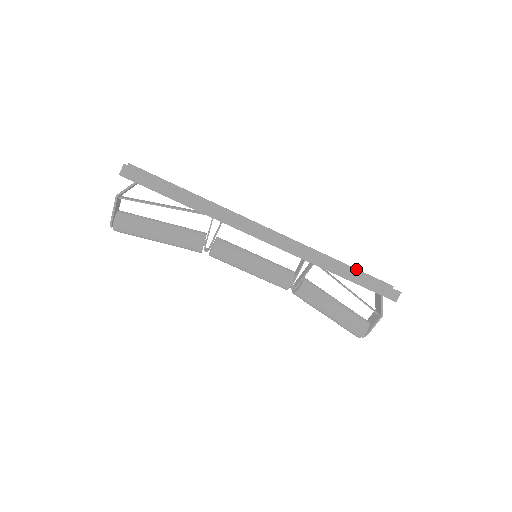
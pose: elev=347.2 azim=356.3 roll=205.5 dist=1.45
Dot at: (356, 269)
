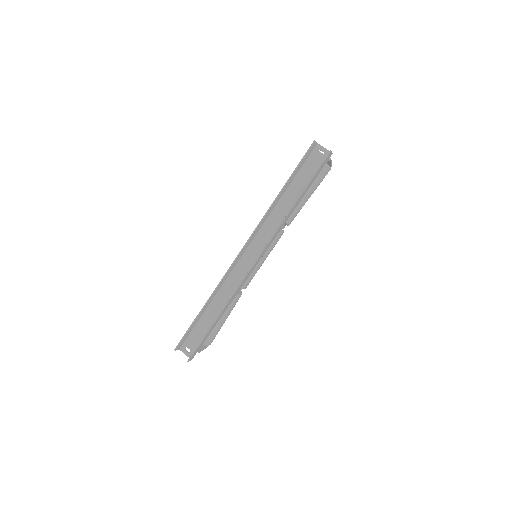
Dot at: (292, 176)
